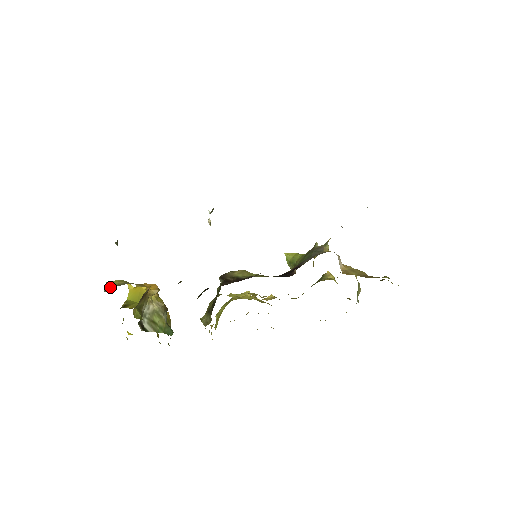
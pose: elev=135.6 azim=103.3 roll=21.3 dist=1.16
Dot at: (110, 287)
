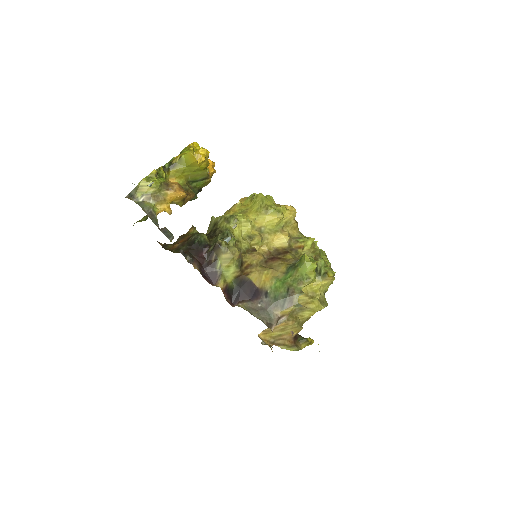
Dot at: (136, 193)
